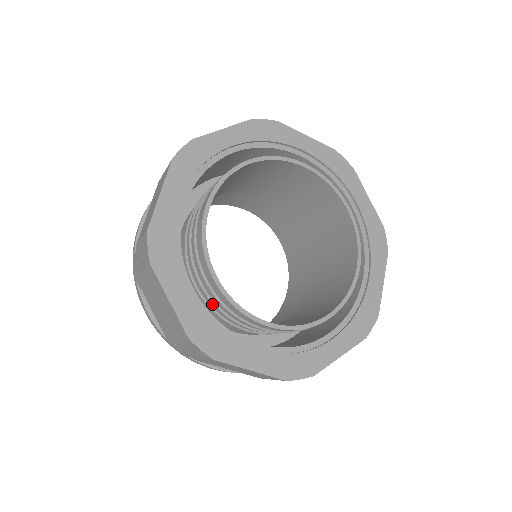
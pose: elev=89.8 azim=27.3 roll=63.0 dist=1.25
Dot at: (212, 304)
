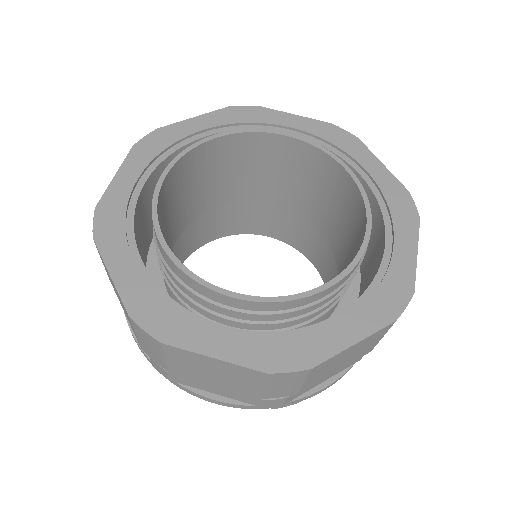
Dot at: (258, 327)
